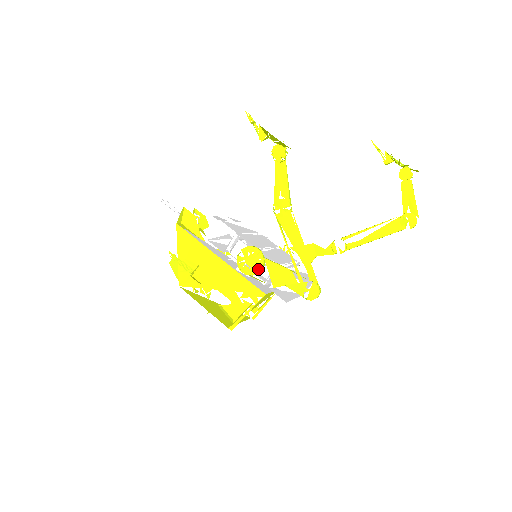
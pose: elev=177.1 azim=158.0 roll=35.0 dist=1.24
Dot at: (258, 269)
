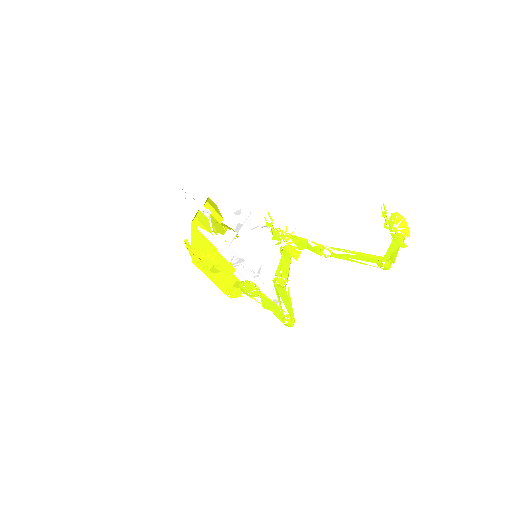
Dot at: (254, 296)
